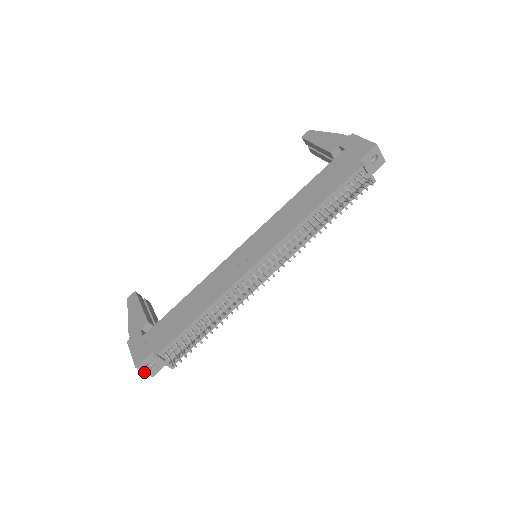
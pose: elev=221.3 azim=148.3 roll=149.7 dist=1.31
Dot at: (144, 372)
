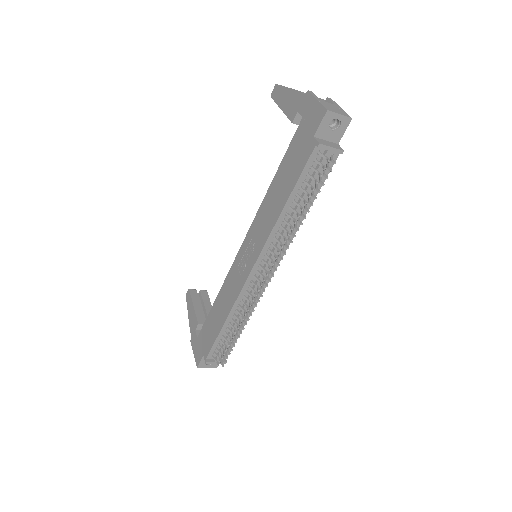
Dot at: occluded
